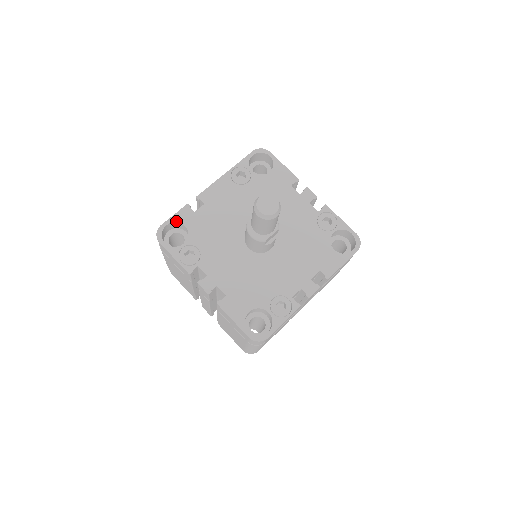
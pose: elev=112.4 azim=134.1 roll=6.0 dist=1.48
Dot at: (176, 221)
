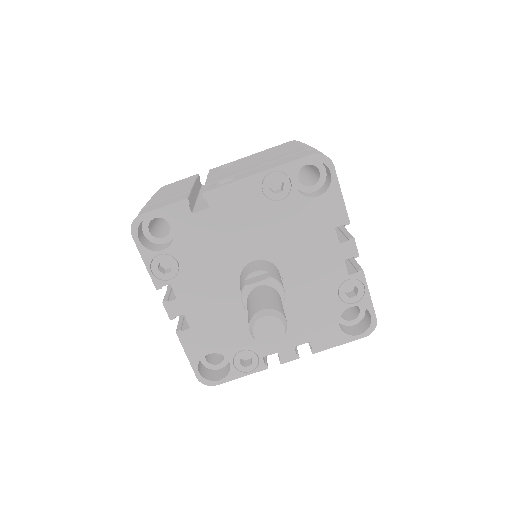
Dot at: (163, 217)
